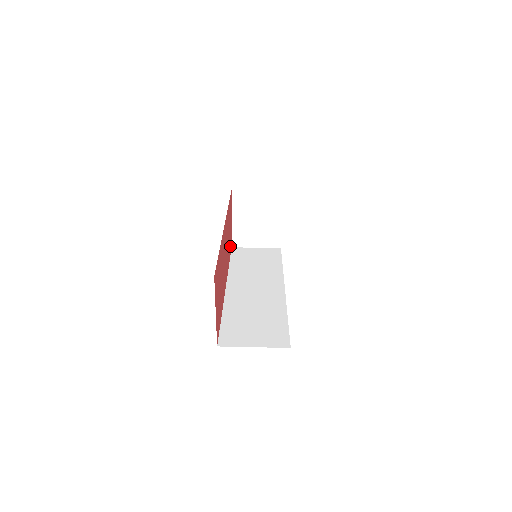
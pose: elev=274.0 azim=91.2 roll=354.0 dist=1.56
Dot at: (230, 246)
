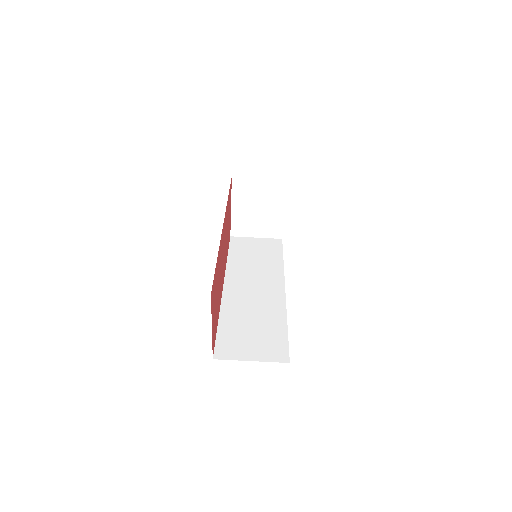
Dot at: occluded
